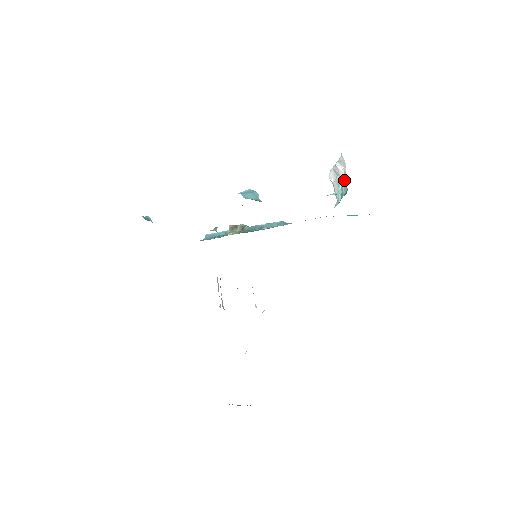
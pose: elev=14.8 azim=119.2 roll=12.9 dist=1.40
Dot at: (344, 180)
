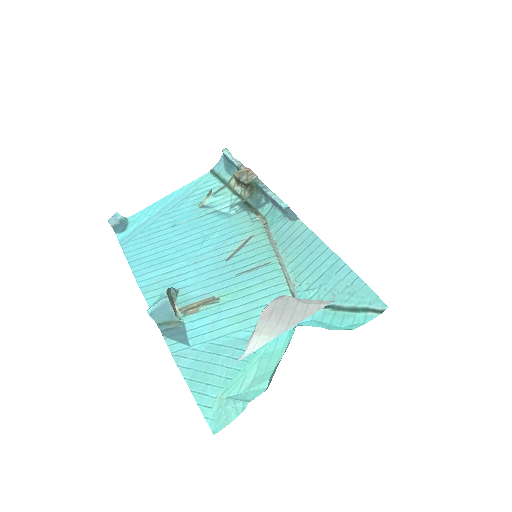
Dot at: occluded
